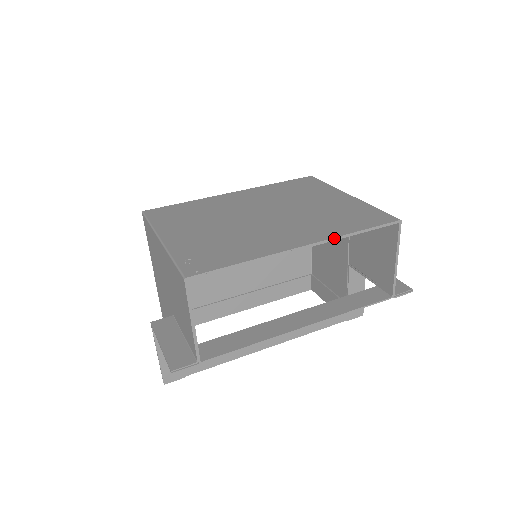
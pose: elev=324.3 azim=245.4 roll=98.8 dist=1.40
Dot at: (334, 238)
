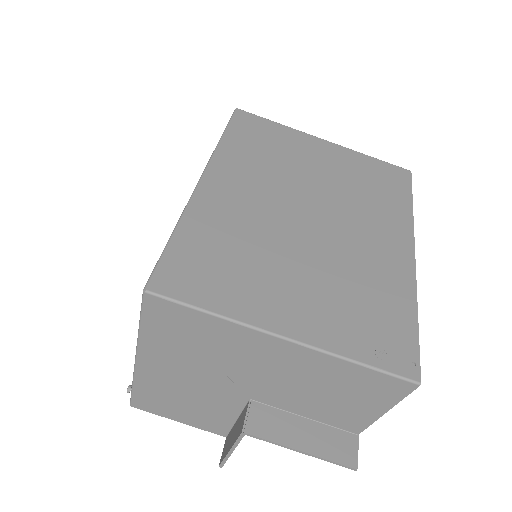
Dot at: (413, 226)
